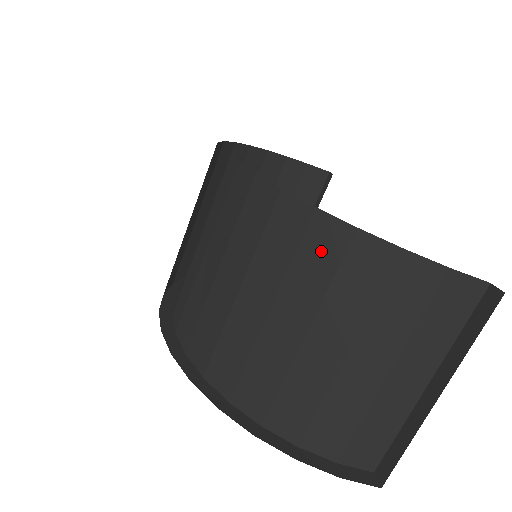
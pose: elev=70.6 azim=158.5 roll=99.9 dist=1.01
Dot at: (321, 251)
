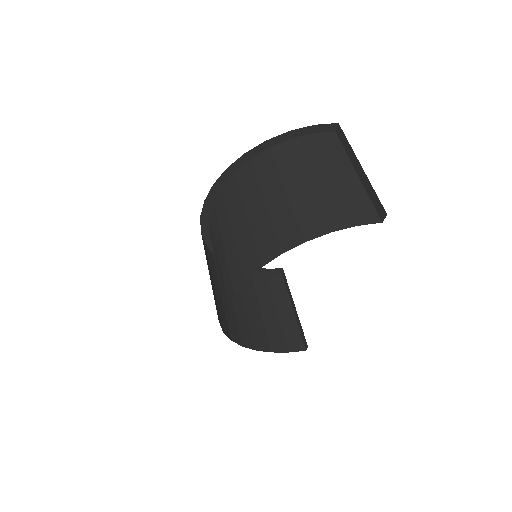
Dot at: (264, 165)
